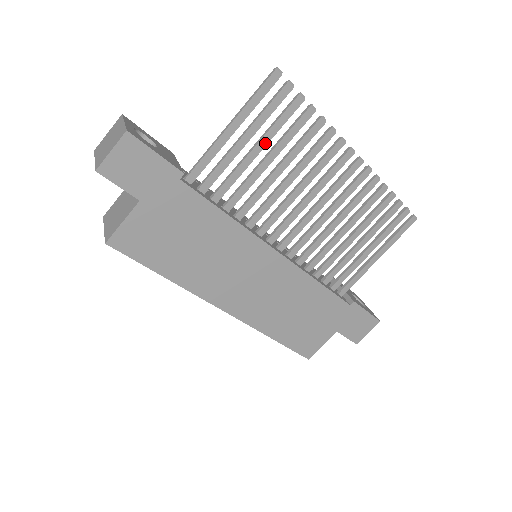
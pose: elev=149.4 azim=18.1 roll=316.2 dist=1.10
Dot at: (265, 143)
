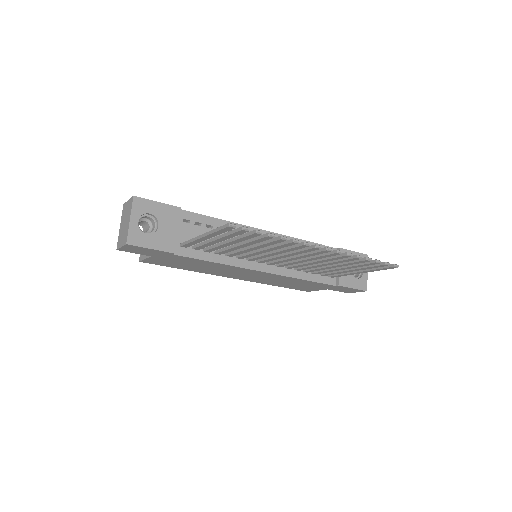
Dot at: (235, 242)
